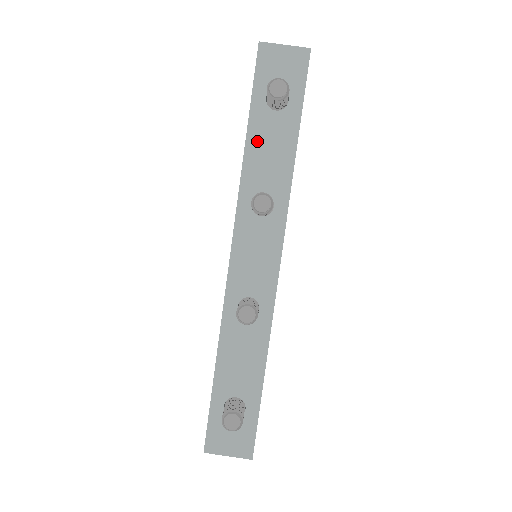
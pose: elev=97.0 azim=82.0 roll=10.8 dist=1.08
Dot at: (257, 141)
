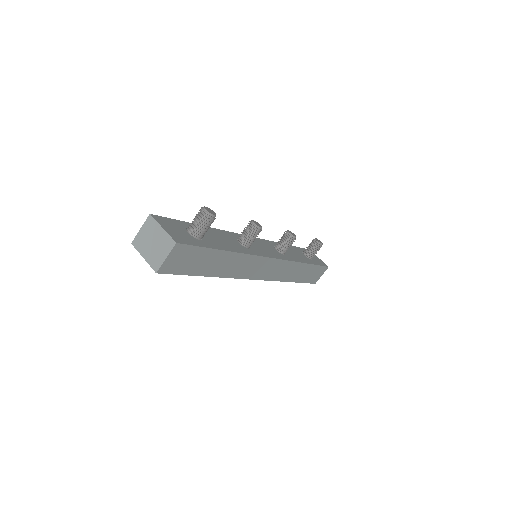
Dot at: (291, 249)
